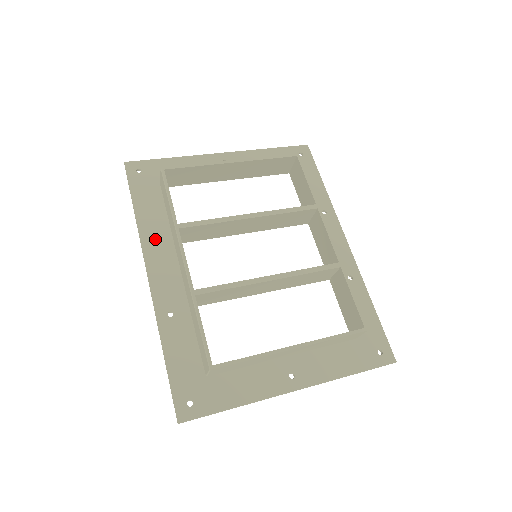
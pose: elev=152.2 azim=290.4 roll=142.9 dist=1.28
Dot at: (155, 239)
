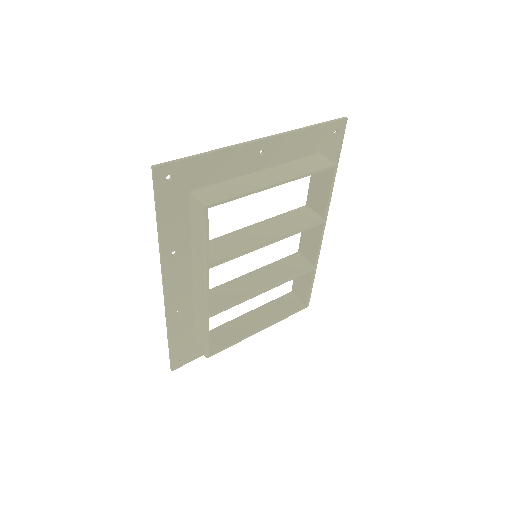
Dot at: (175, 255)
